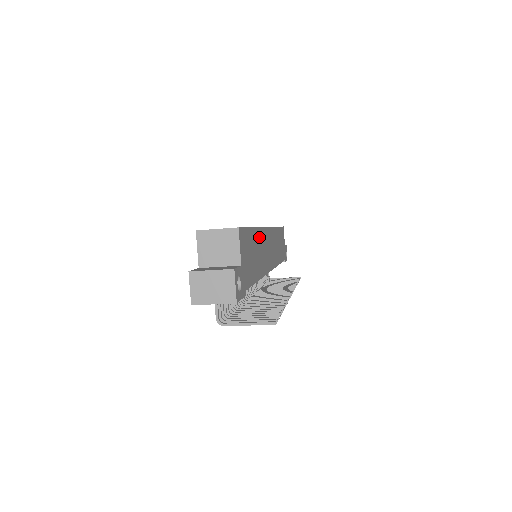
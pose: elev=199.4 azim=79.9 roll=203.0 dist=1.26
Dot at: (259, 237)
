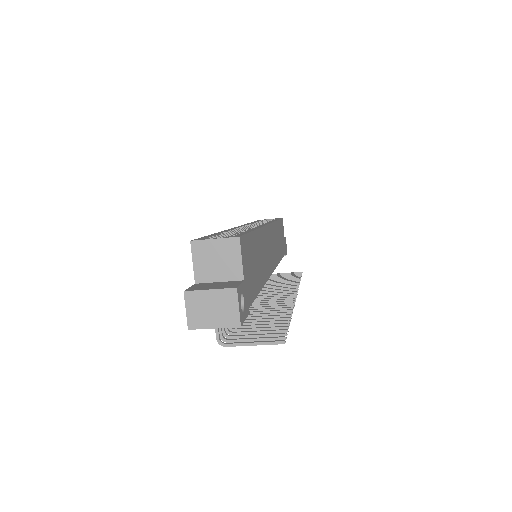
Dot at: (260, 239)
